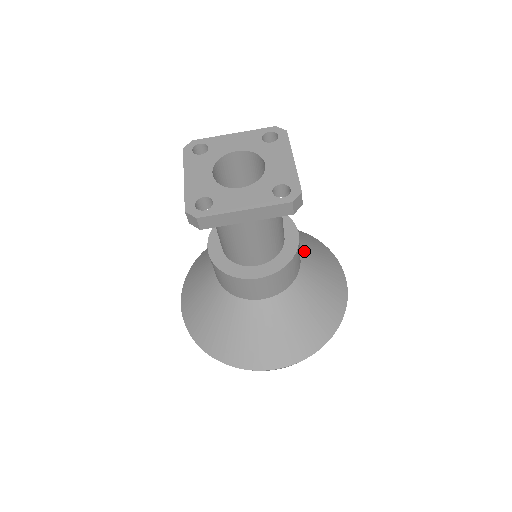
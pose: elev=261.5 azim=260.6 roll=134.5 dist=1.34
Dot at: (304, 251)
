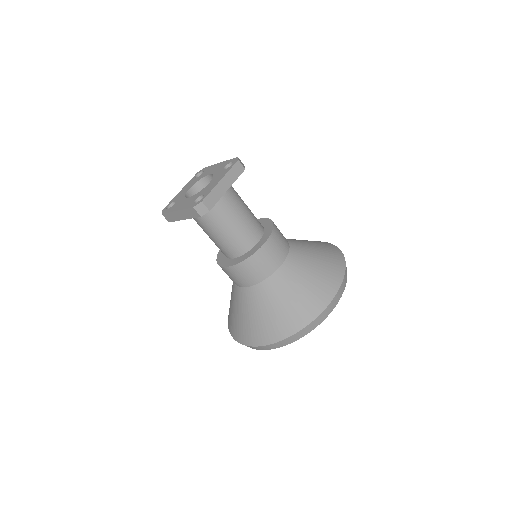
Dot at: occluded
